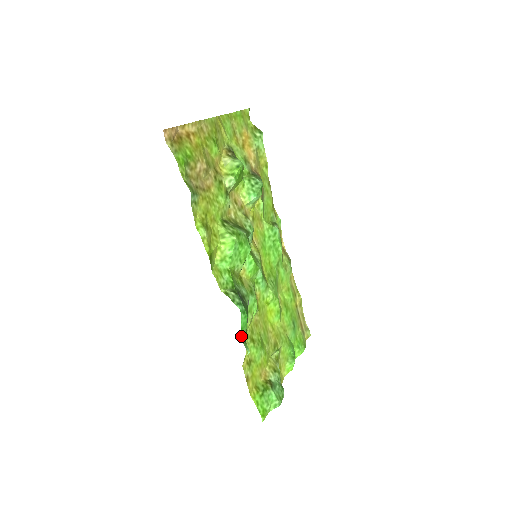
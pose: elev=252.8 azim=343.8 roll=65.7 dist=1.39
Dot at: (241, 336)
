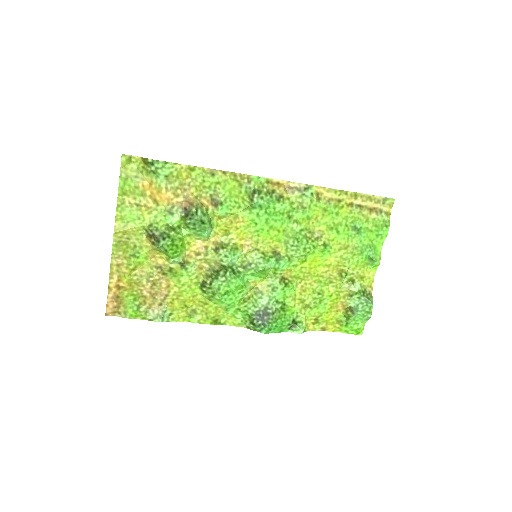
Dot at: (286, 331)
